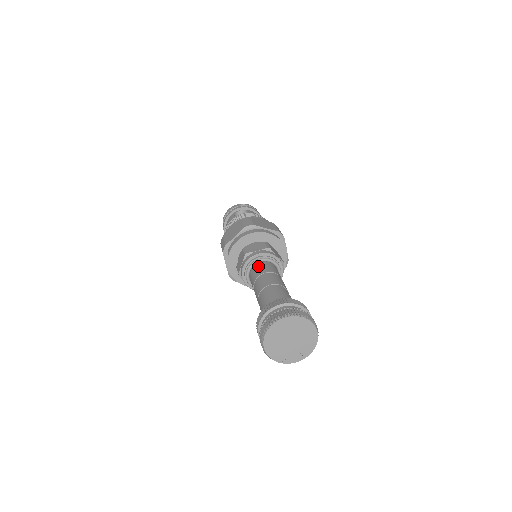
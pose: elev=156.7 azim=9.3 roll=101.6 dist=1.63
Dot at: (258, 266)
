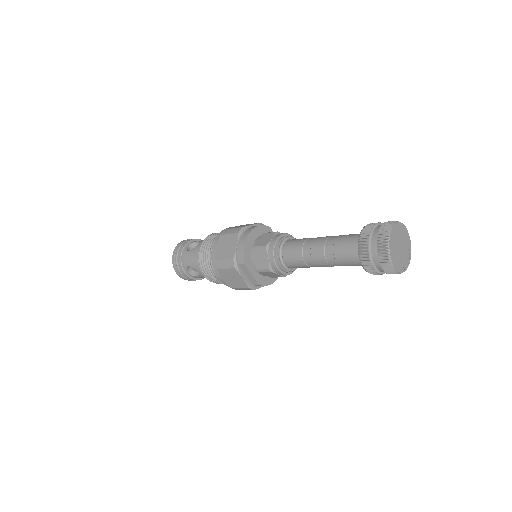
Dot at: (288, 246)
